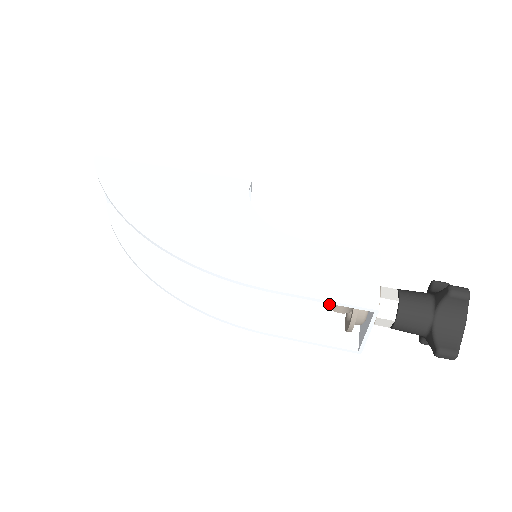
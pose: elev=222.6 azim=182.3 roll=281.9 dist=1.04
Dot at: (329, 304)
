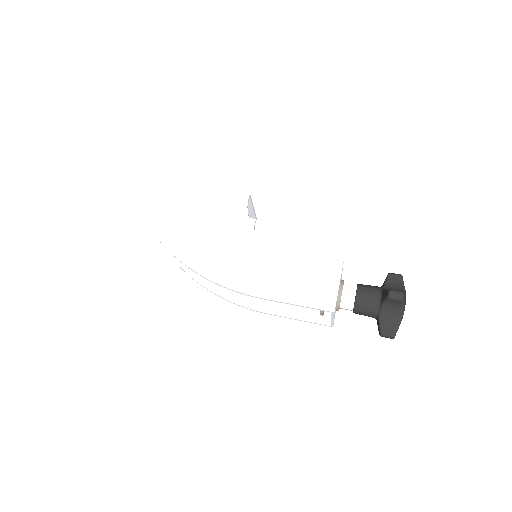
Dot at: occluded
